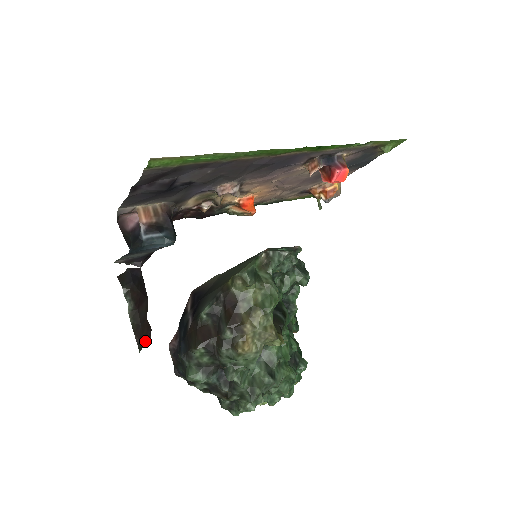
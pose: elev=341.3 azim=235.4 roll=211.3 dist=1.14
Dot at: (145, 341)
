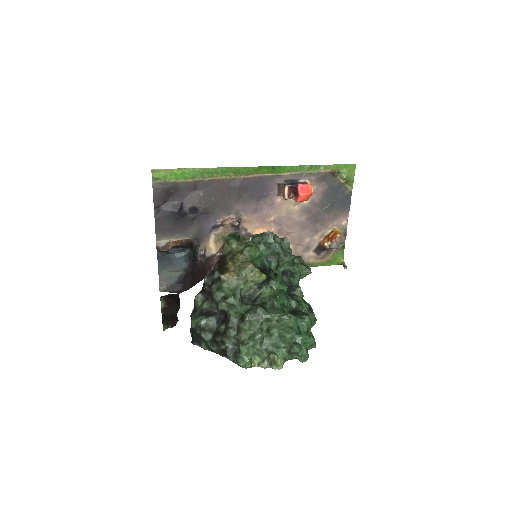
Dot at: (170, 322)
